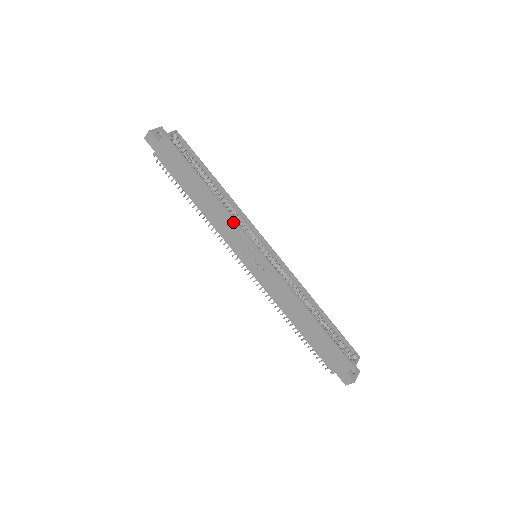
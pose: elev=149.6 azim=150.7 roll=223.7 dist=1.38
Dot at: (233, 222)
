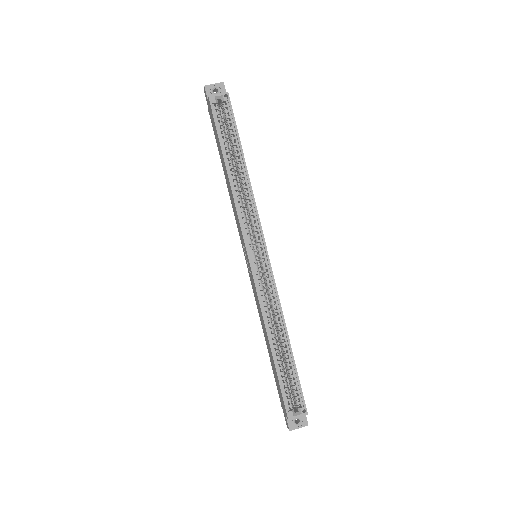
Dot at: (237, 214)
